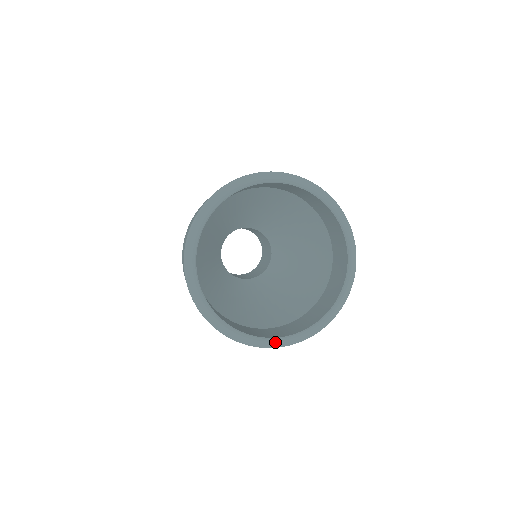
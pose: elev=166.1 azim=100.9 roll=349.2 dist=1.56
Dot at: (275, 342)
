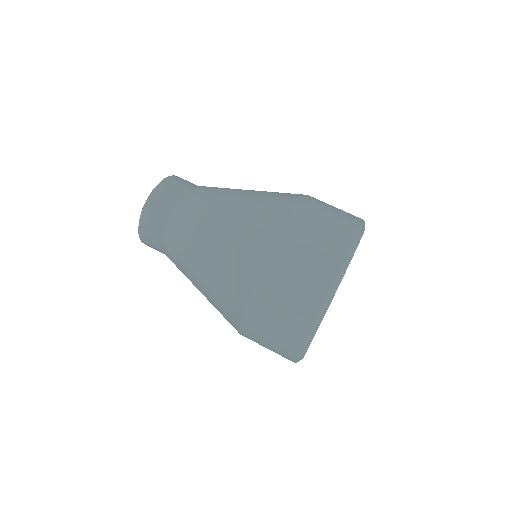
Dot at: occluded
